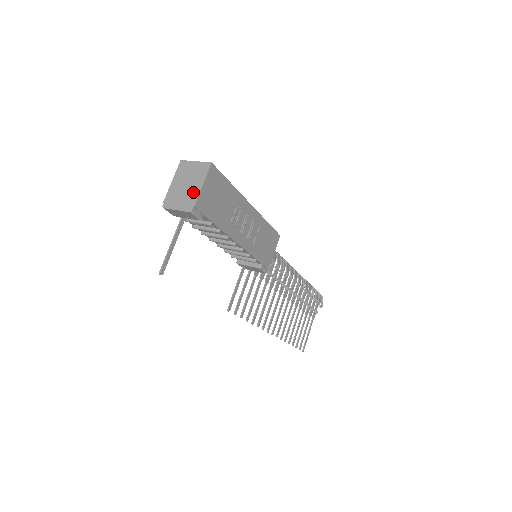
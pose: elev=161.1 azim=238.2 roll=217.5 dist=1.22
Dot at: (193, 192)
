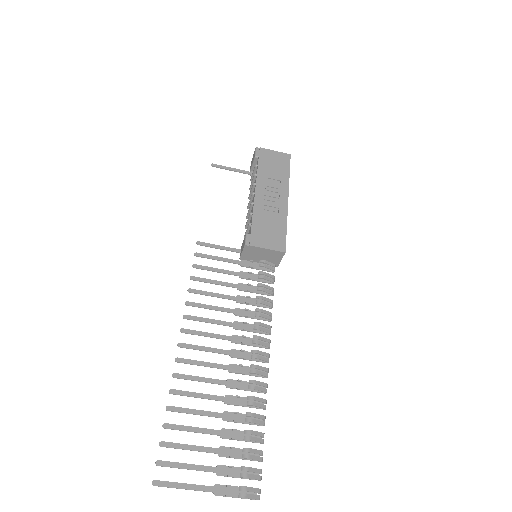
Dot at: occluded
